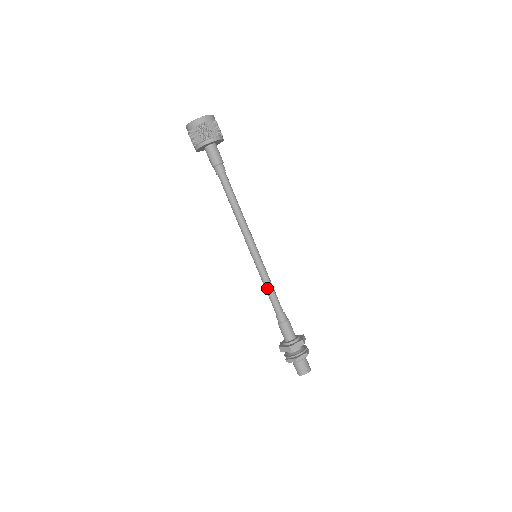
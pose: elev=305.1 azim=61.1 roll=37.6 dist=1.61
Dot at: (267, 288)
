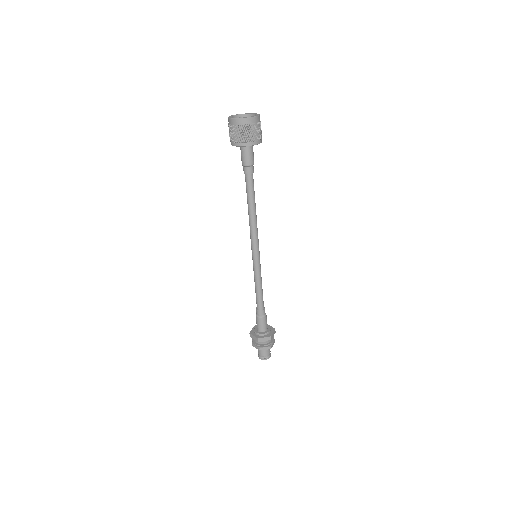
Dot at: (256, 286)
